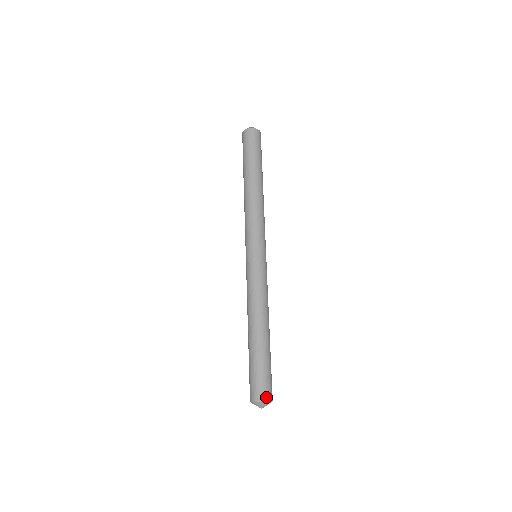
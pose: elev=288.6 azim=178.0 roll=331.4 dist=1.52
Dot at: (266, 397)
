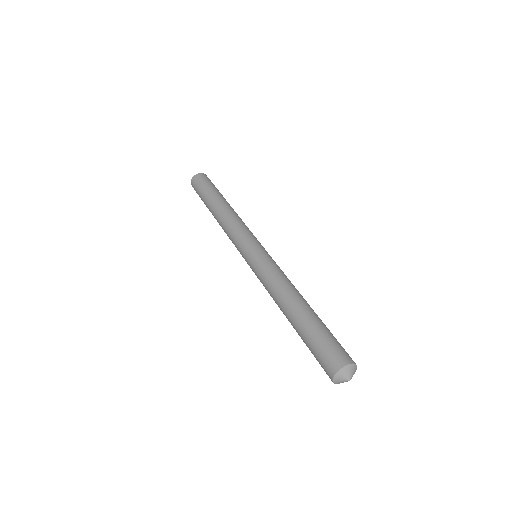
Dot at: occluded
